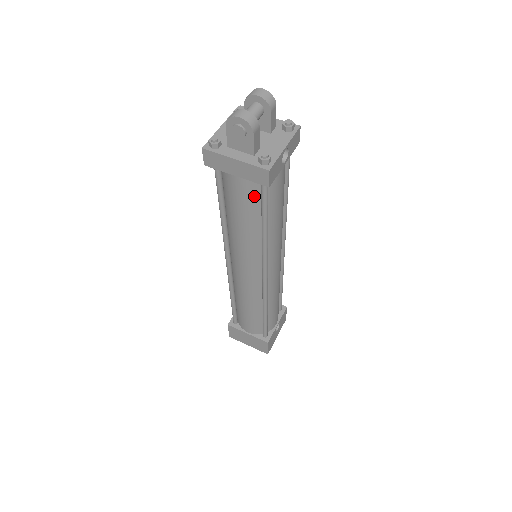
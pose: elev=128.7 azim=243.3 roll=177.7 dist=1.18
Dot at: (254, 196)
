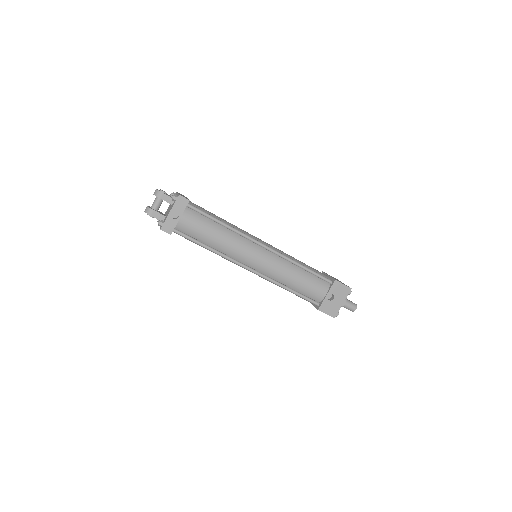
Dot at: occluded
